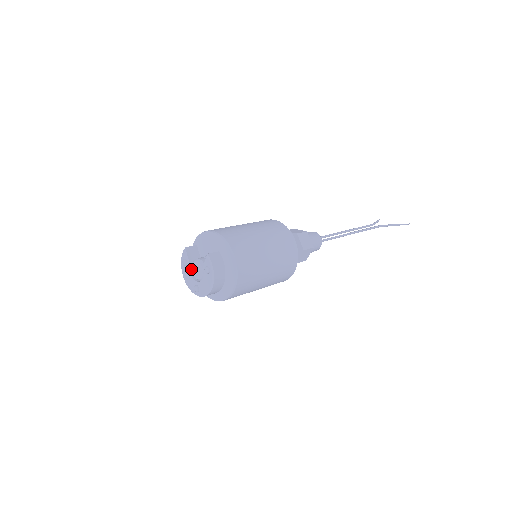
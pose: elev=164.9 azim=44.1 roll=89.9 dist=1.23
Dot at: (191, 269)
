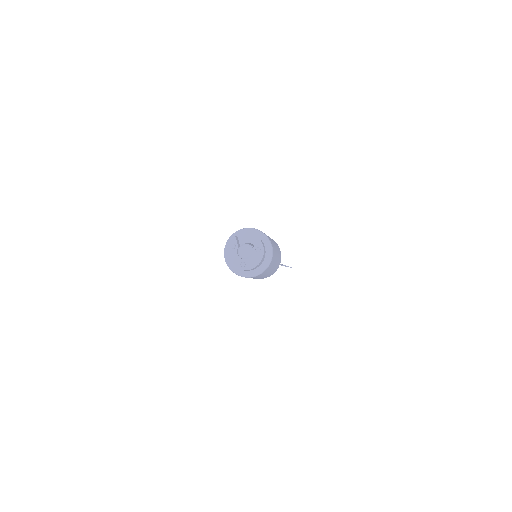
Dot at: (237, 251)
